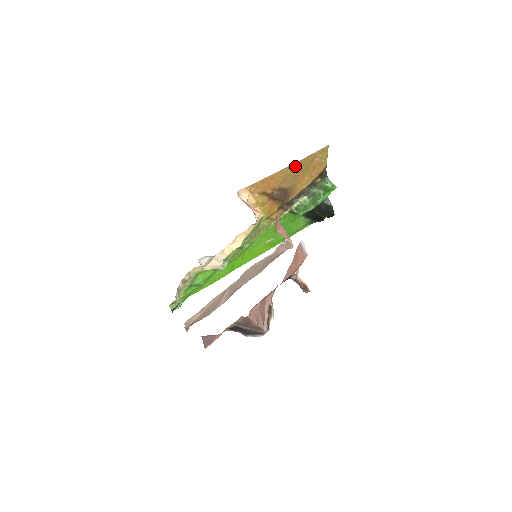
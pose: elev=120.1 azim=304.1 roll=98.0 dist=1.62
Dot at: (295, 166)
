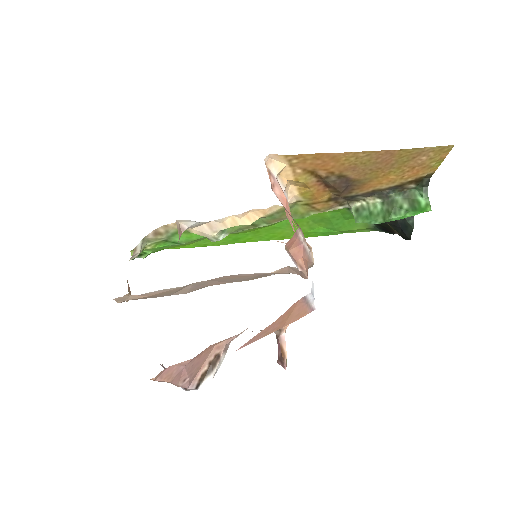
Dot at: (381, 155)
